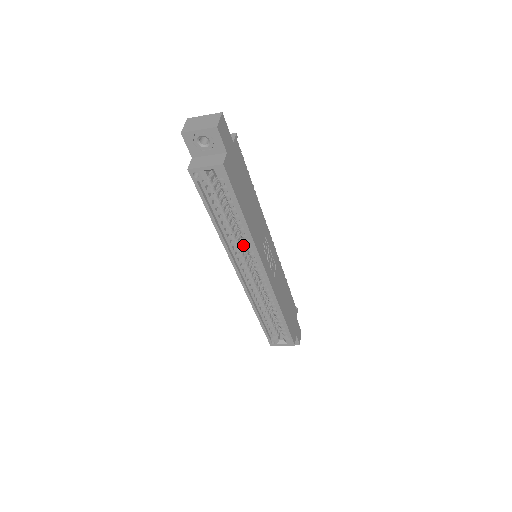
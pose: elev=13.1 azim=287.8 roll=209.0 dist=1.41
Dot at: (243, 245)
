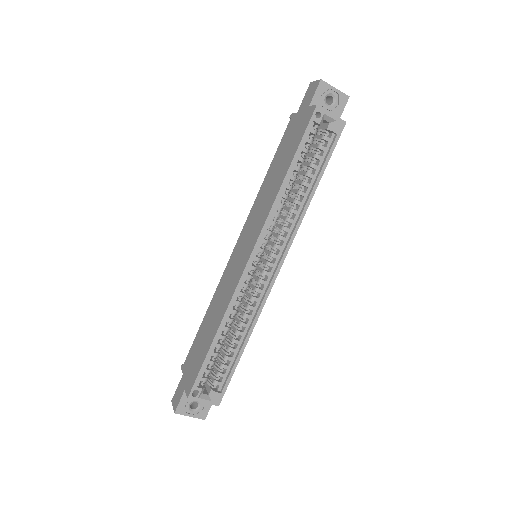
Dot at: occluded
